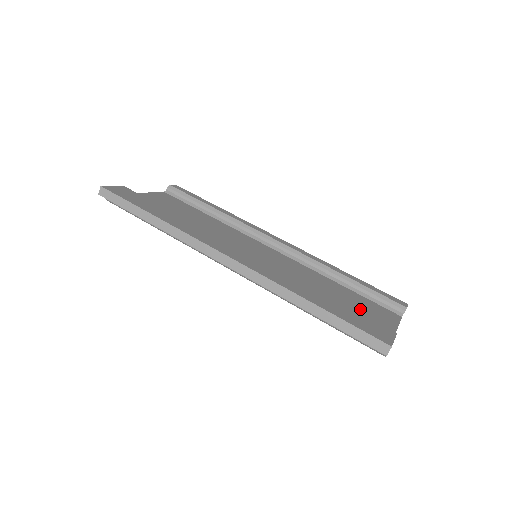
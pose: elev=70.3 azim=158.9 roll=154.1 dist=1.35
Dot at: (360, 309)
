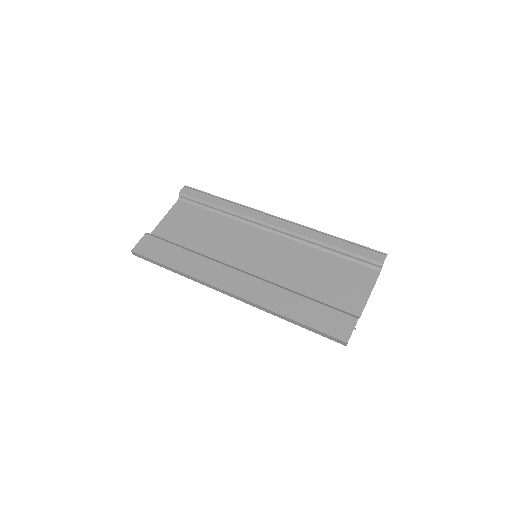
Dot at: (339, 286)
